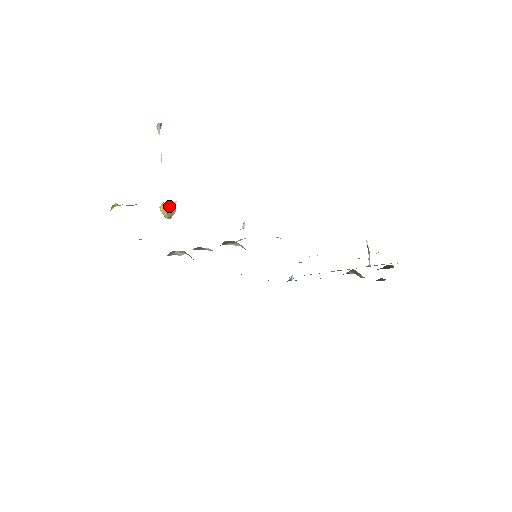
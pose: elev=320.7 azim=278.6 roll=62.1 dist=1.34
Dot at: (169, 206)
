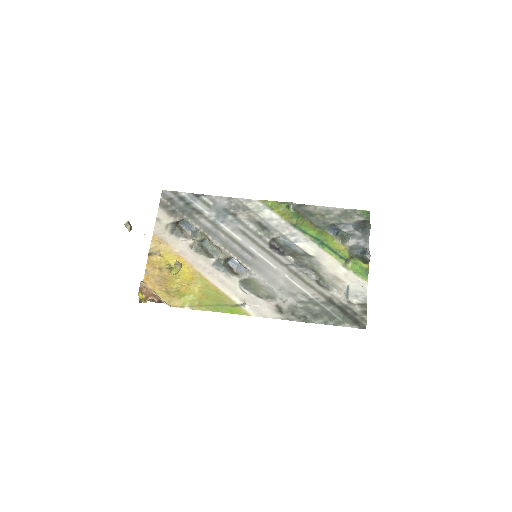
Dot at: occluded
